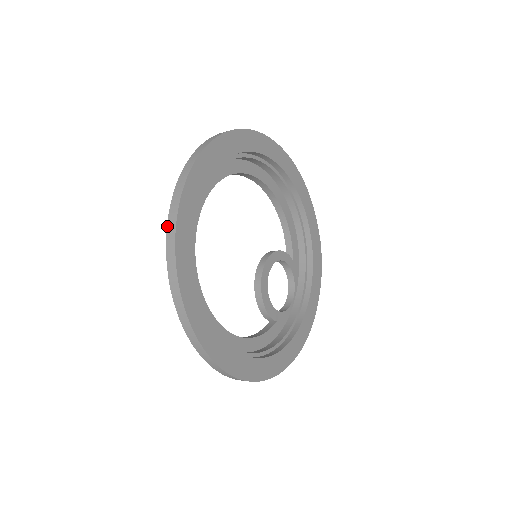
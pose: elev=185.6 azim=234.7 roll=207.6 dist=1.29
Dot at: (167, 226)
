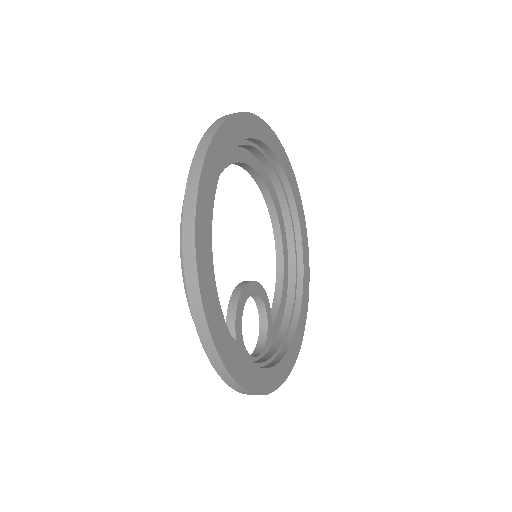
Dot at: (229, 114)
